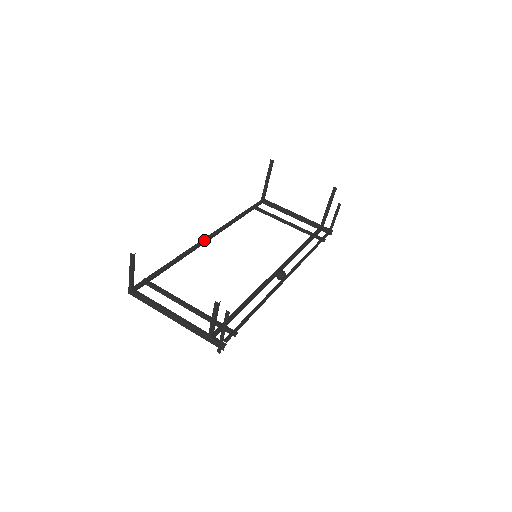
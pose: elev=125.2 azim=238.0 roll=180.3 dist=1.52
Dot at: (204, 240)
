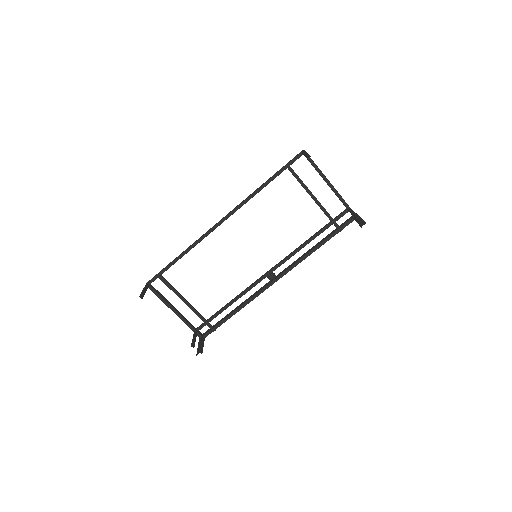
Dot at: (215, 227)
